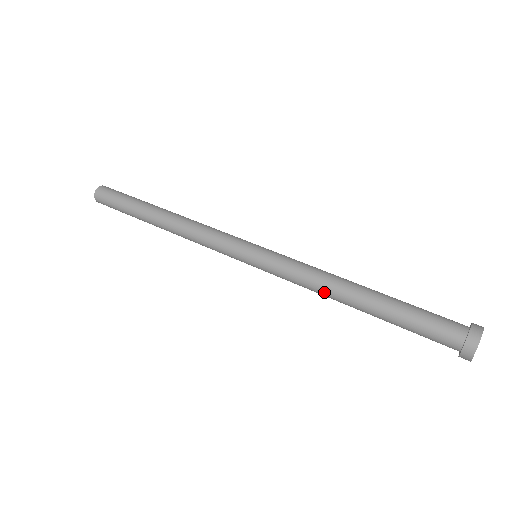
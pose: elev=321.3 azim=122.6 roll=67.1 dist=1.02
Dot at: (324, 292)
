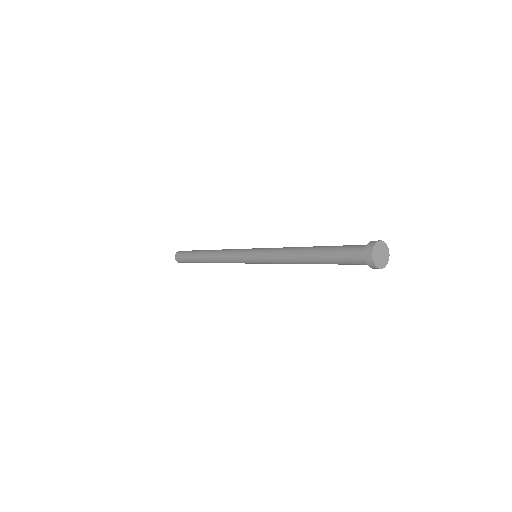
Dot at: (291, 249)
